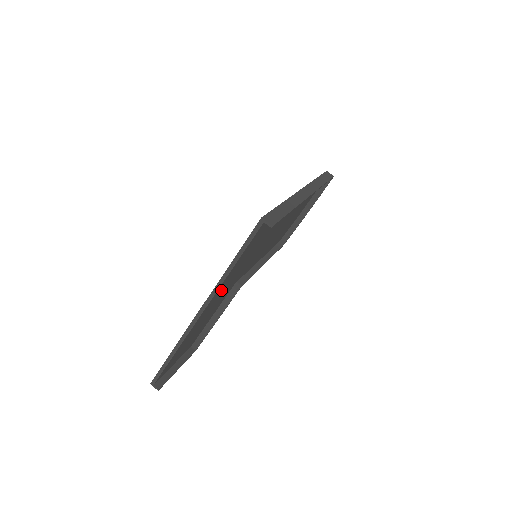
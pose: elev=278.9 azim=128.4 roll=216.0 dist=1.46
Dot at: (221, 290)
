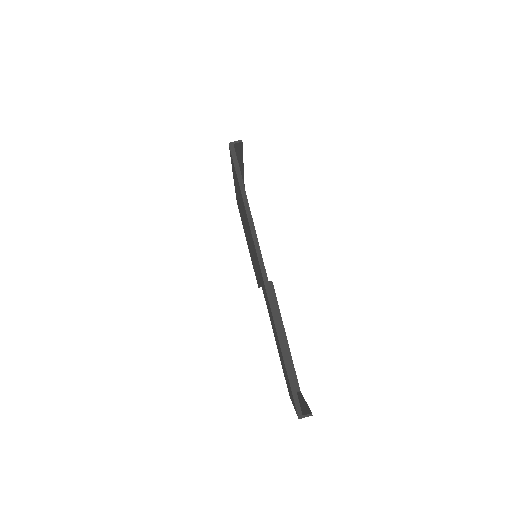
Dot at: occluded
